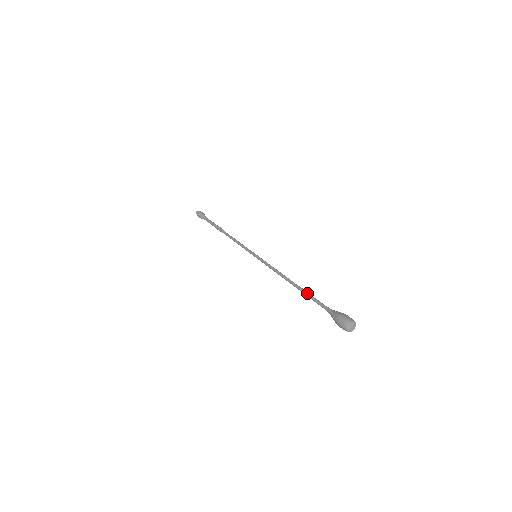
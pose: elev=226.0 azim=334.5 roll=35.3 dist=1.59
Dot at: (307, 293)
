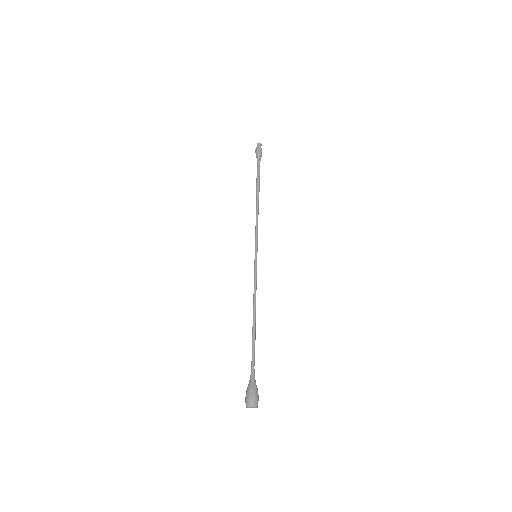
Dot at: occluded
